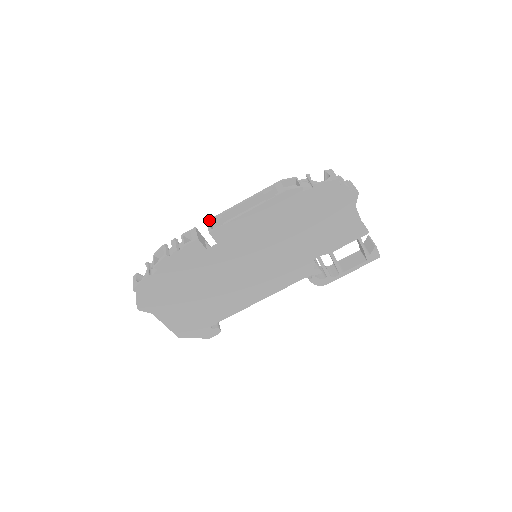
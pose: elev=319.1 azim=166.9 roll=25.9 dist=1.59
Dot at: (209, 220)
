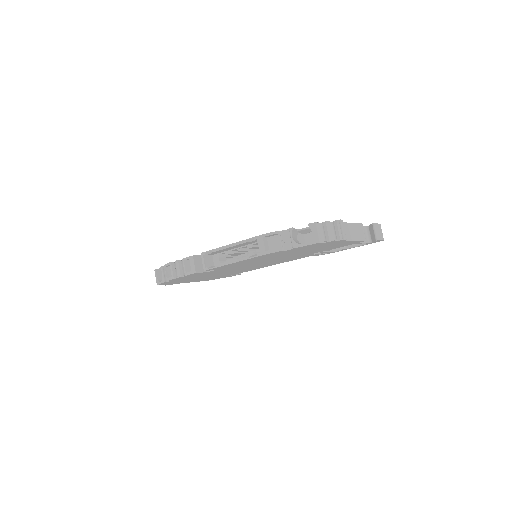
Dot at: (203, 254)
